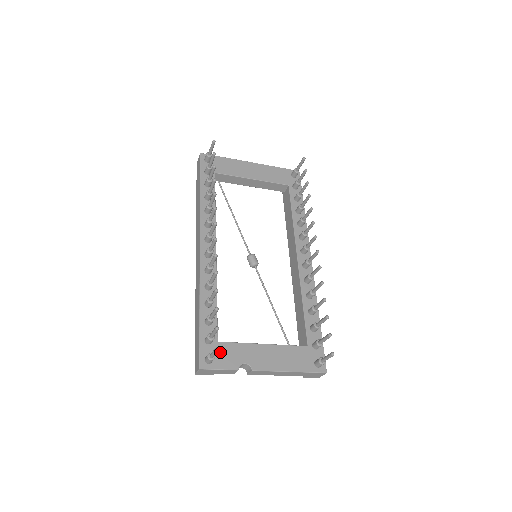
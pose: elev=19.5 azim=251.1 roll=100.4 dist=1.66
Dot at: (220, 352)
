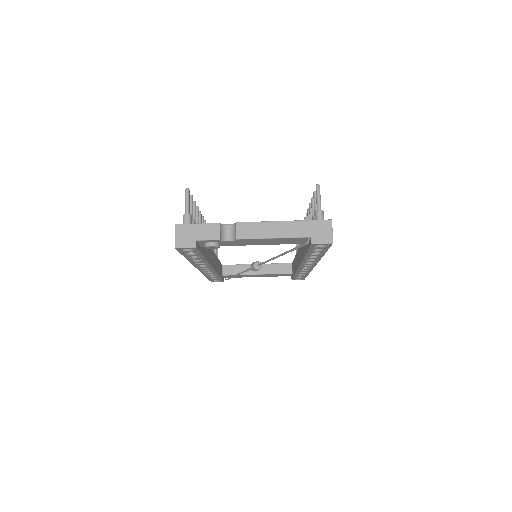
Dot at: occluded
